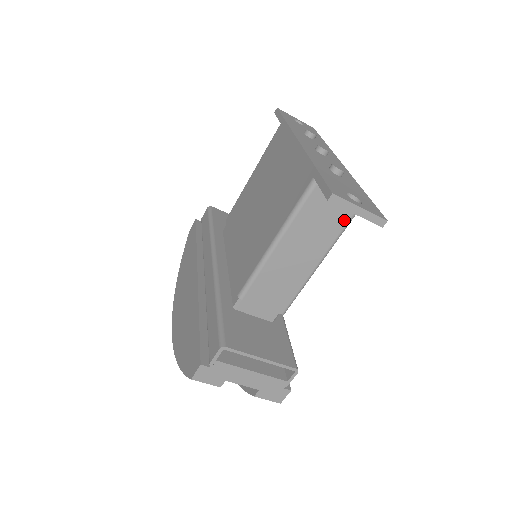
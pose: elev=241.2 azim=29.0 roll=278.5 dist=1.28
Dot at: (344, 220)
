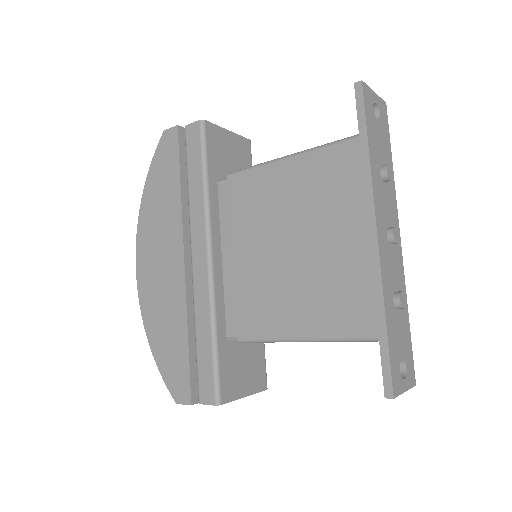
Dot at: occluded
